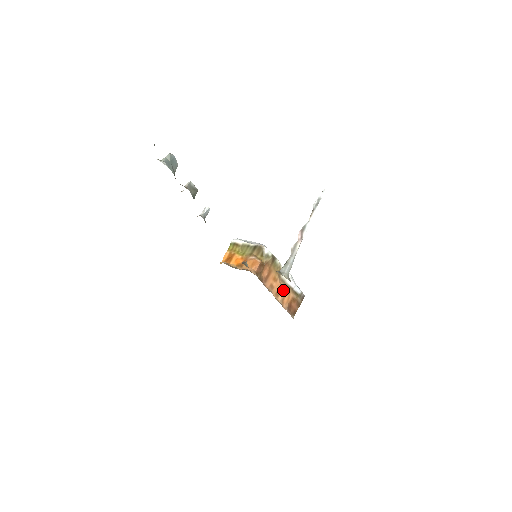
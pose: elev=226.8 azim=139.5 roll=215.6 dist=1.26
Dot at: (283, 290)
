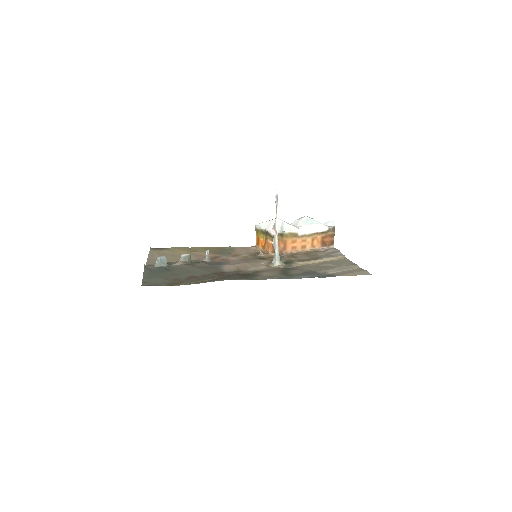
Dot at: (308, 240)
